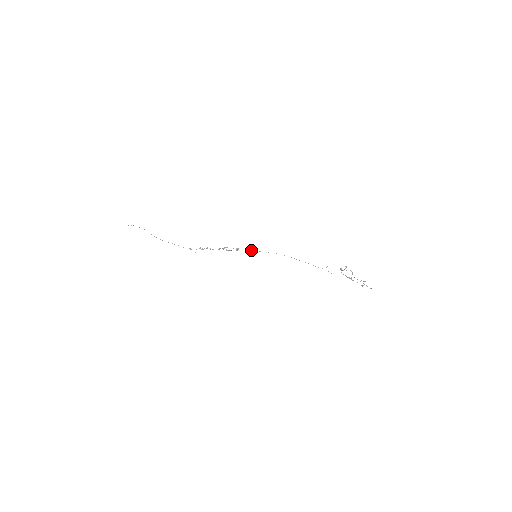
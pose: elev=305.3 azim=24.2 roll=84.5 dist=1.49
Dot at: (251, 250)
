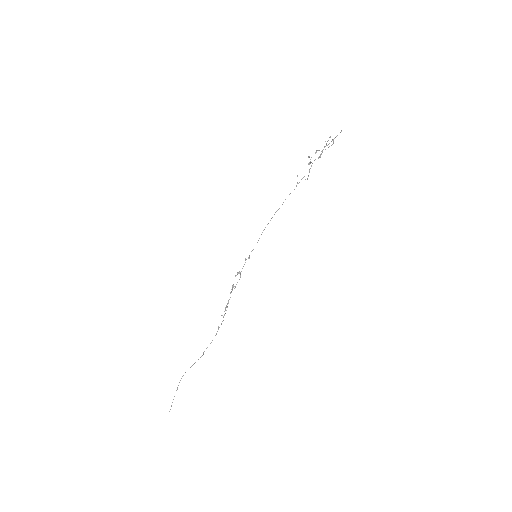
Dot at: occluded
